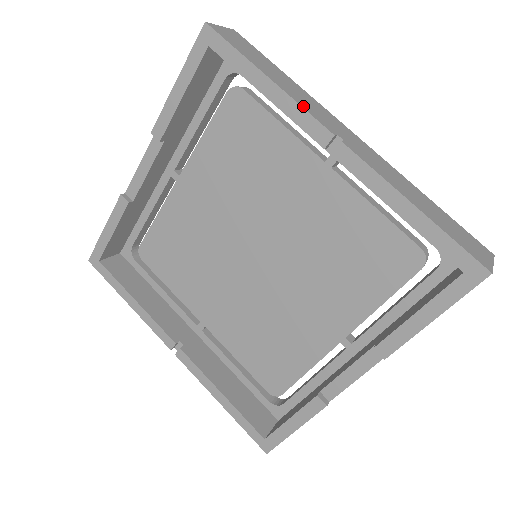
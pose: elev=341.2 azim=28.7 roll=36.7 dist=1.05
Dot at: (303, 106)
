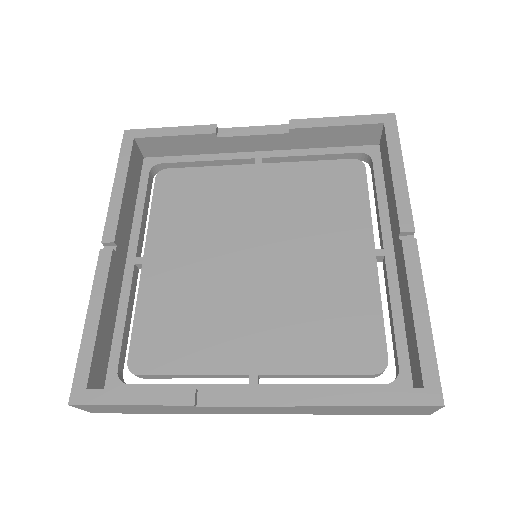
Dot at: (409, 201)
